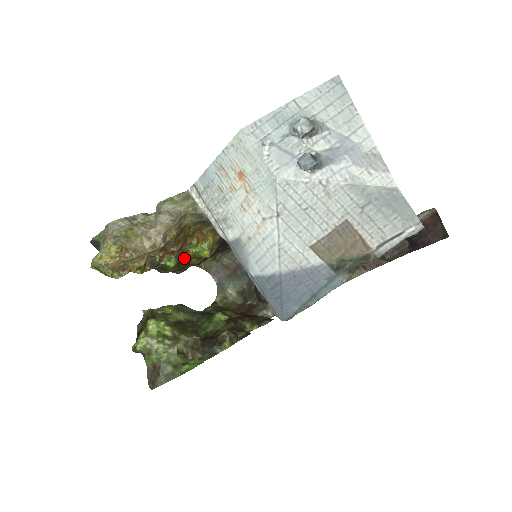
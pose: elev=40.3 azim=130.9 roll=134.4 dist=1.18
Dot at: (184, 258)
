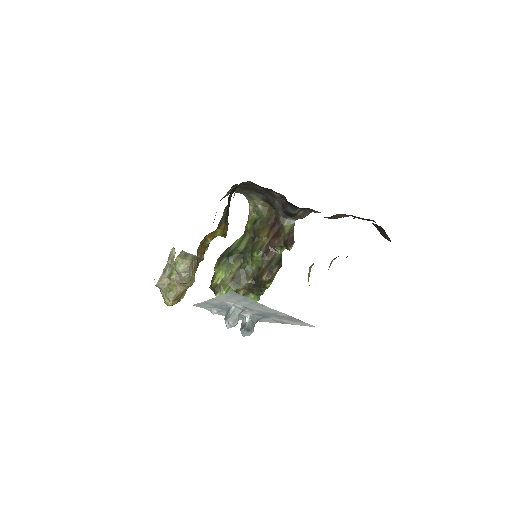
Dot at: occluded
